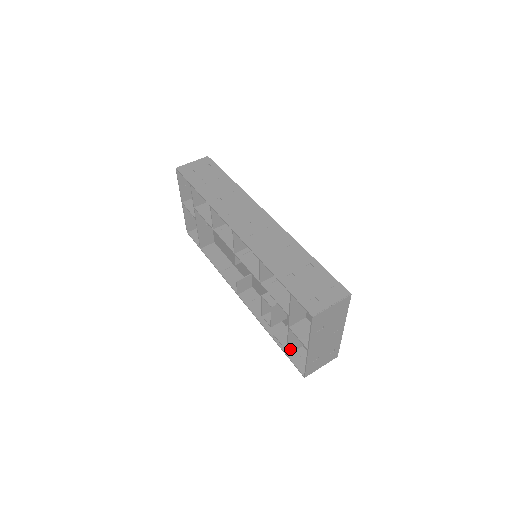
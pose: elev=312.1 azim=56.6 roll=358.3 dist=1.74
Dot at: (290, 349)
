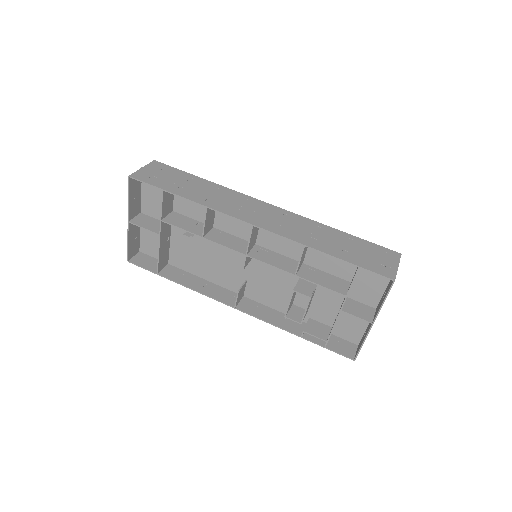
Dot at: (328, 339)
